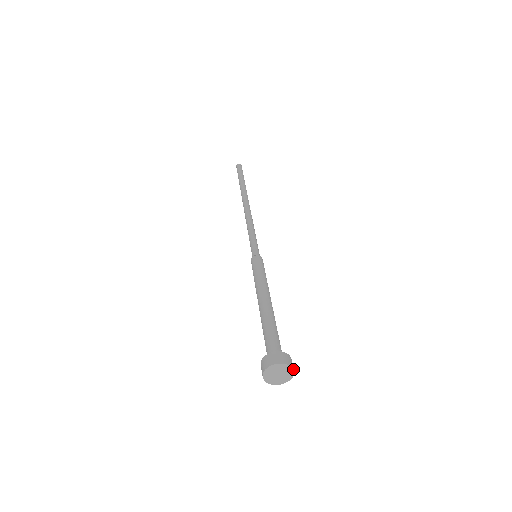
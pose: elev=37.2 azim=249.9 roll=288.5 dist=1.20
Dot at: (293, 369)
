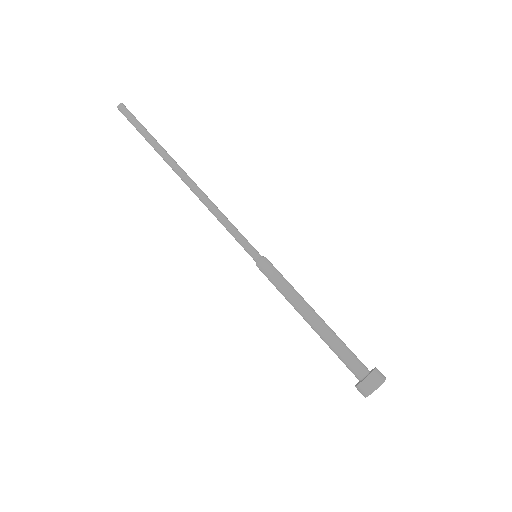
Dot at: occluded
